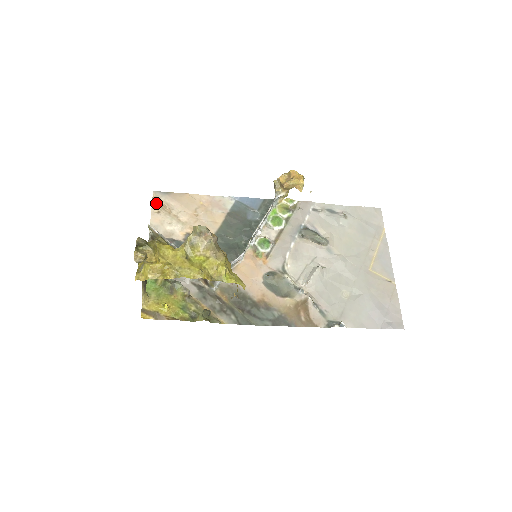
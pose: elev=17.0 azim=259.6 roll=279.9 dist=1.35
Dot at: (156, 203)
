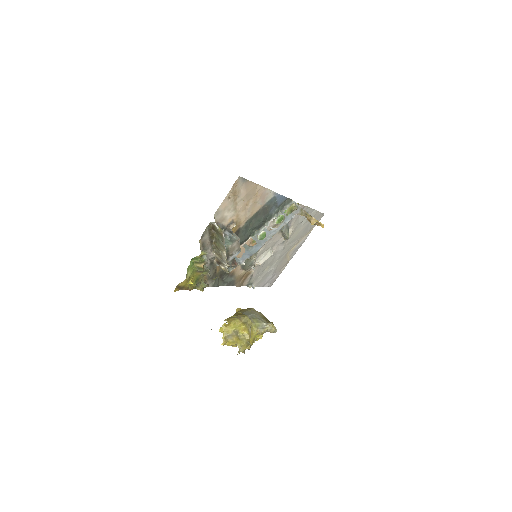
Dot at: (233, 189)
